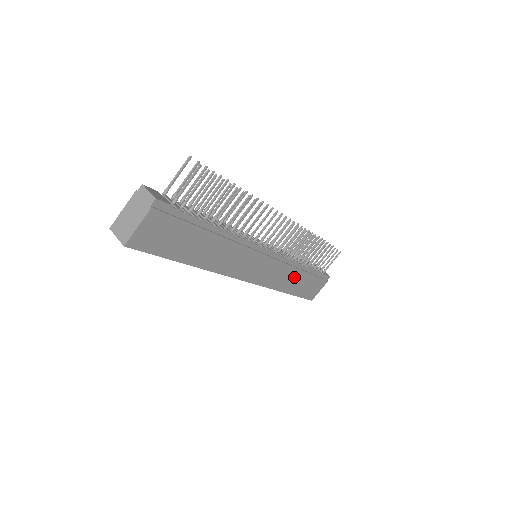
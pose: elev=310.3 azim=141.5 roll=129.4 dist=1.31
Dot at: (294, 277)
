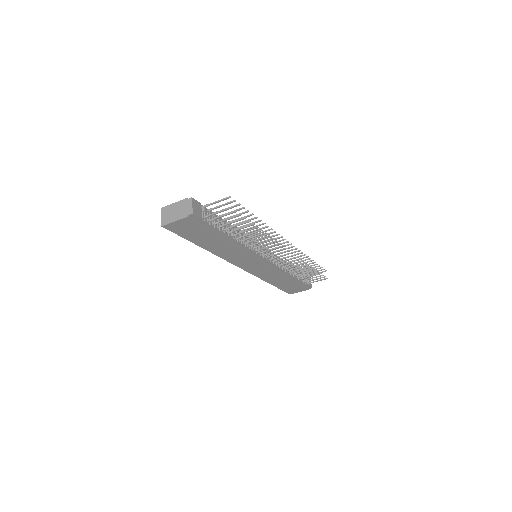
Dot at: (280, 278)
